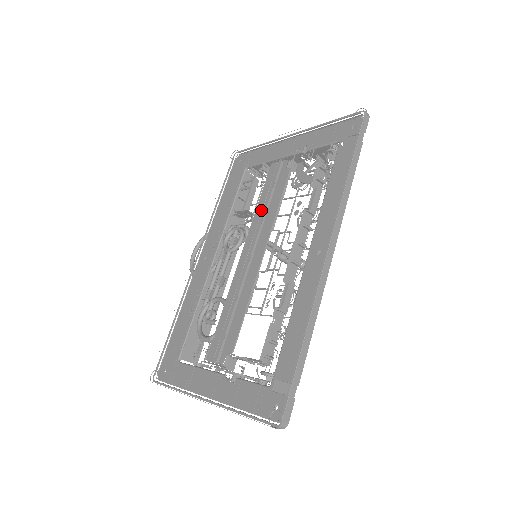
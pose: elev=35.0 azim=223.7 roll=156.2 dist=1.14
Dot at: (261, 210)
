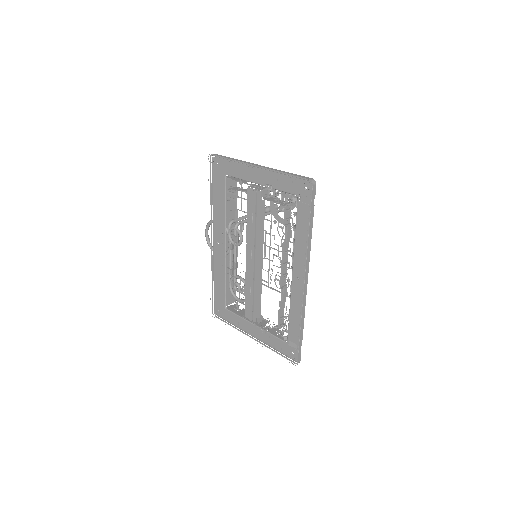
Dot at: (251, 227)
